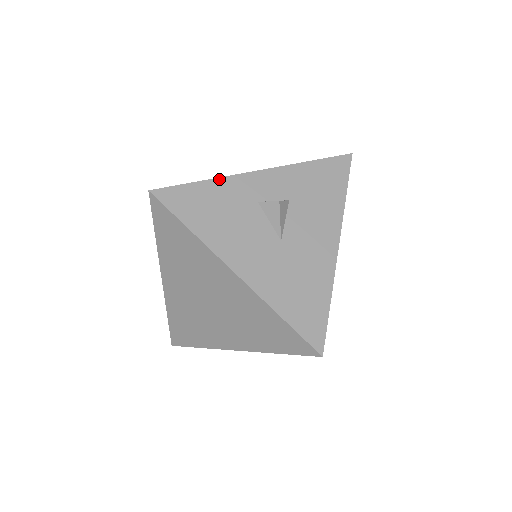
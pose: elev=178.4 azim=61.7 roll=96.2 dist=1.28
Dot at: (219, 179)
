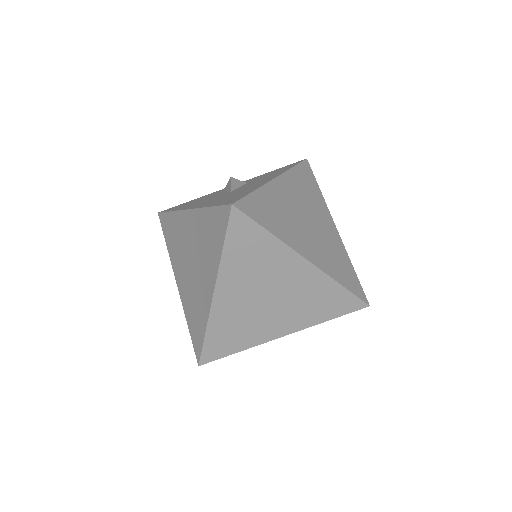
Dot at: (203, 196)
